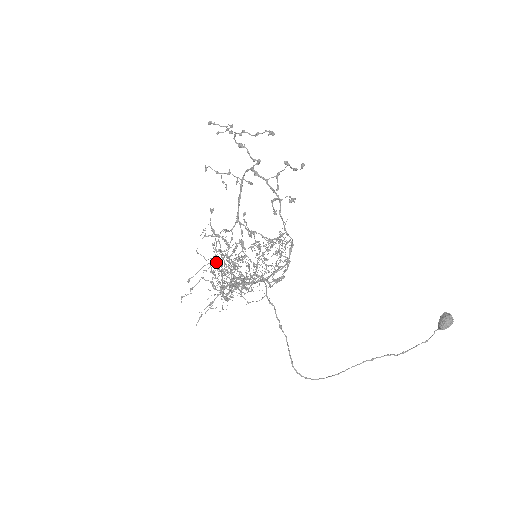
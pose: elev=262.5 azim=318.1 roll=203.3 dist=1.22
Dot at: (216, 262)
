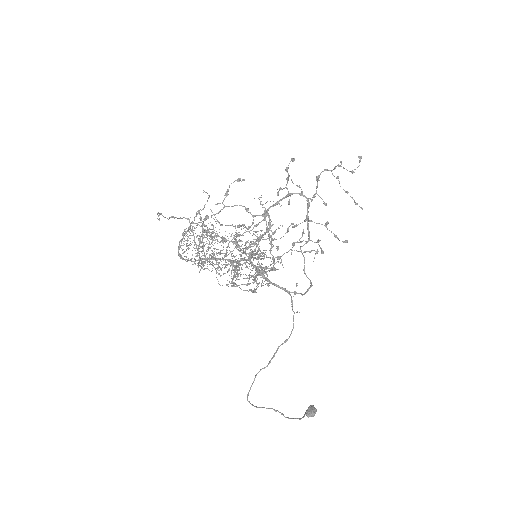
Dot at: (205, 219)
